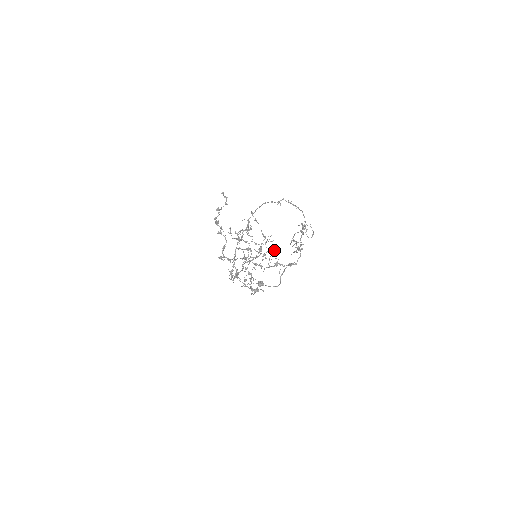
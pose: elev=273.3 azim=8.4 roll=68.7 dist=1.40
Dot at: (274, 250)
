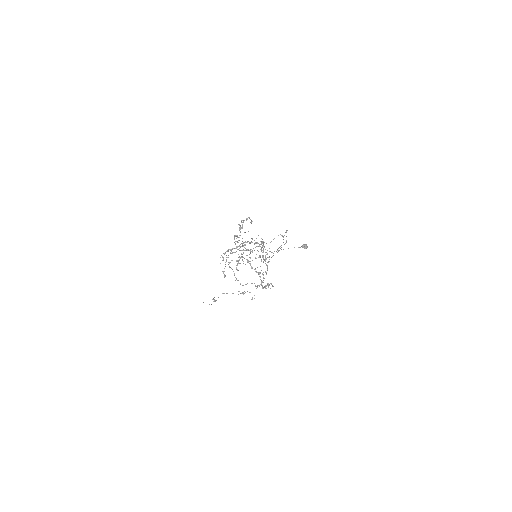
Dot at: (267, 265)
